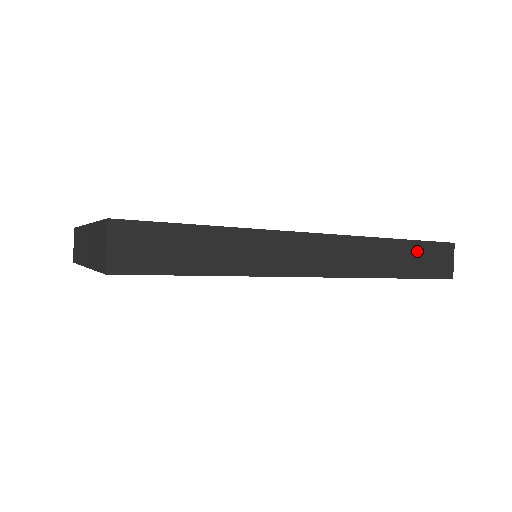
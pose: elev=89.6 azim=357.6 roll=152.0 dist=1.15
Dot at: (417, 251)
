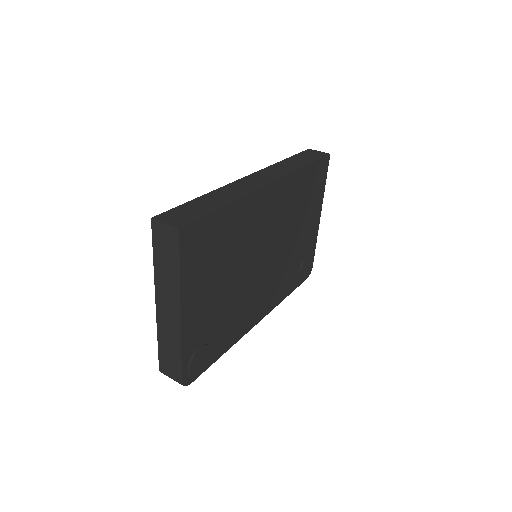
Dot at: (298, 158)
